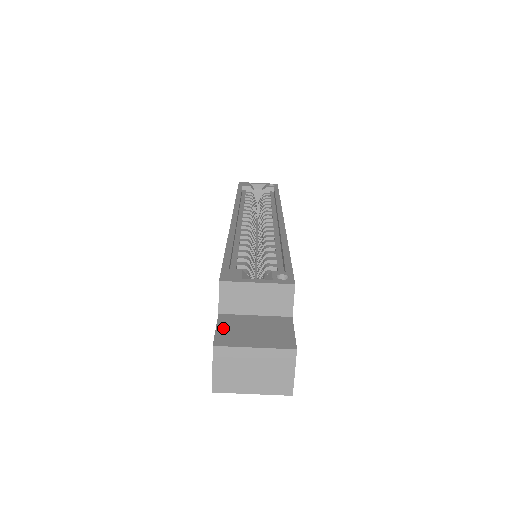
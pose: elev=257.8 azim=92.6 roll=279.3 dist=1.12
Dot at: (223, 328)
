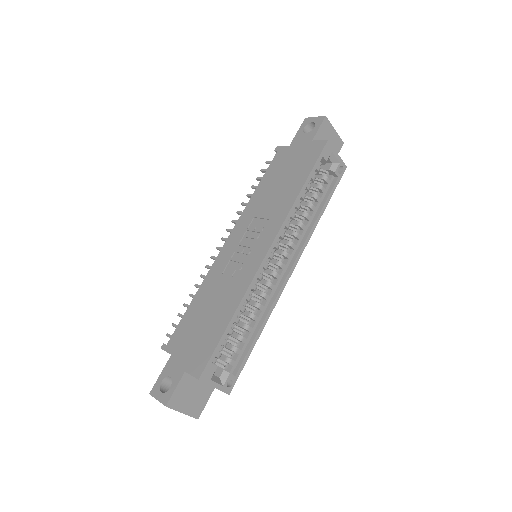
Dot at: (179, 390)
